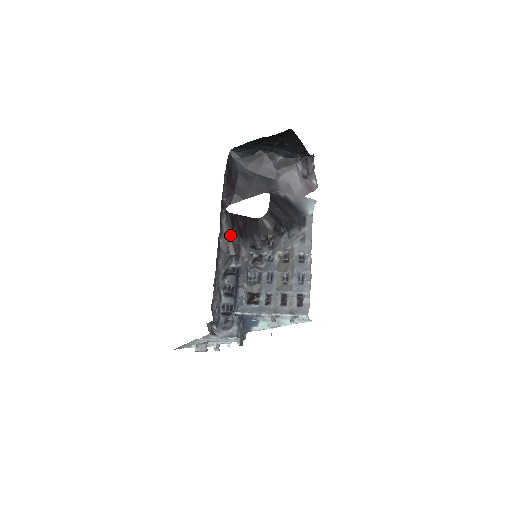
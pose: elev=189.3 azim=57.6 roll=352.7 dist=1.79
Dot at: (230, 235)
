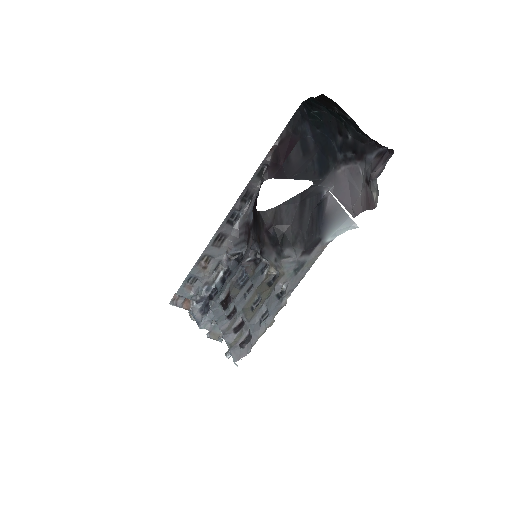
Dot at: (251, 215)
